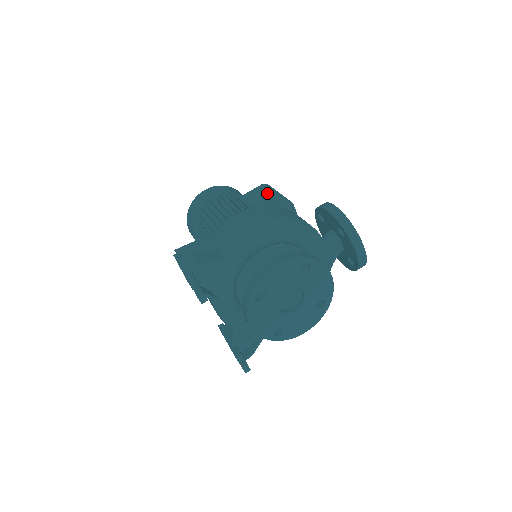
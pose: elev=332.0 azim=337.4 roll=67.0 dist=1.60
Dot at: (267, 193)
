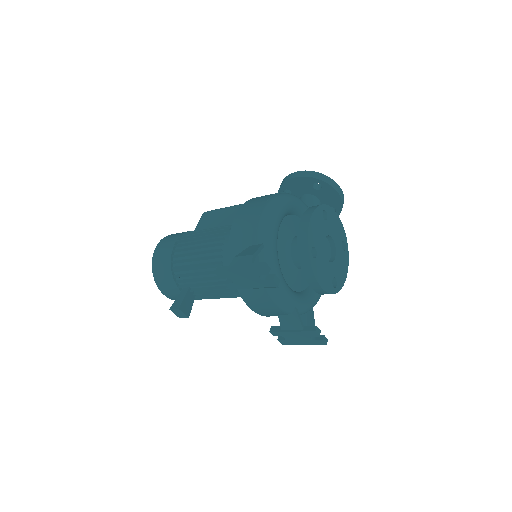
Dot at: (218, 212)
